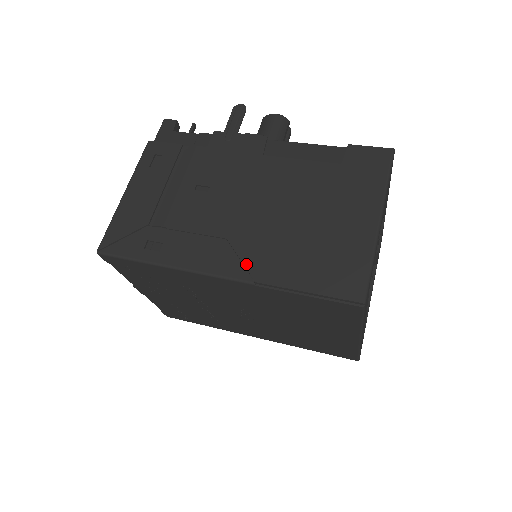
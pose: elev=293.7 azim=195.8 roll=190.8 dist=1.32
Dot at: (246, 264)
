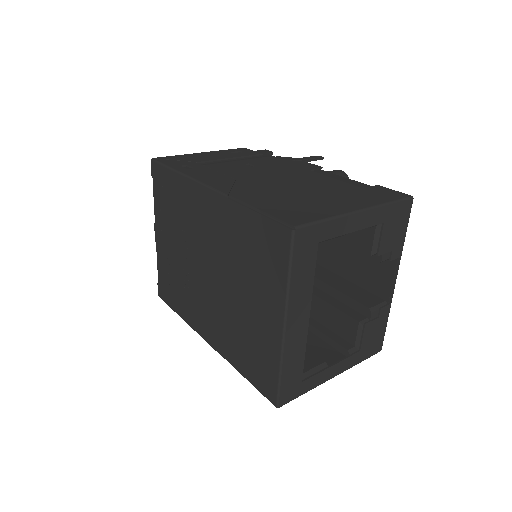
Dot at: (234, 189)
